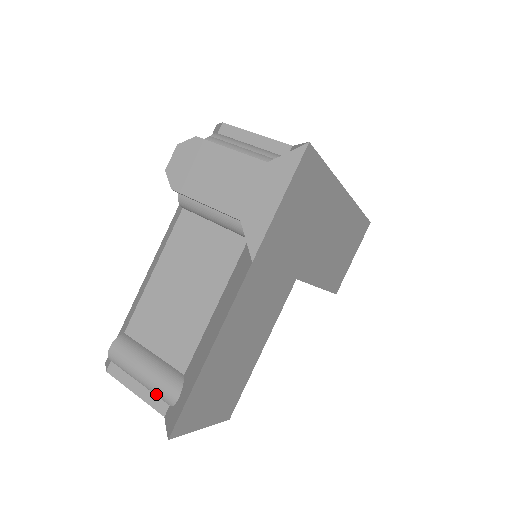
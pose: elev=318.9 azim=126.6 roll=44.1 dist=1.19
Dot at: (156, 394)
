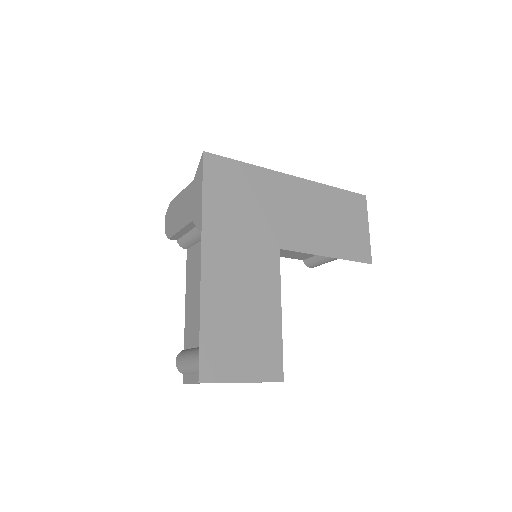
Dot at: occluded
